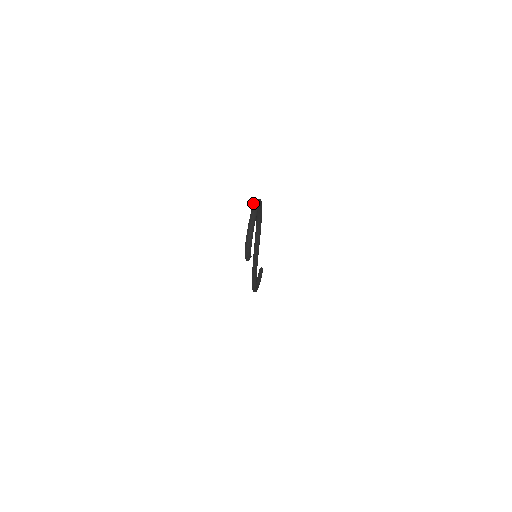
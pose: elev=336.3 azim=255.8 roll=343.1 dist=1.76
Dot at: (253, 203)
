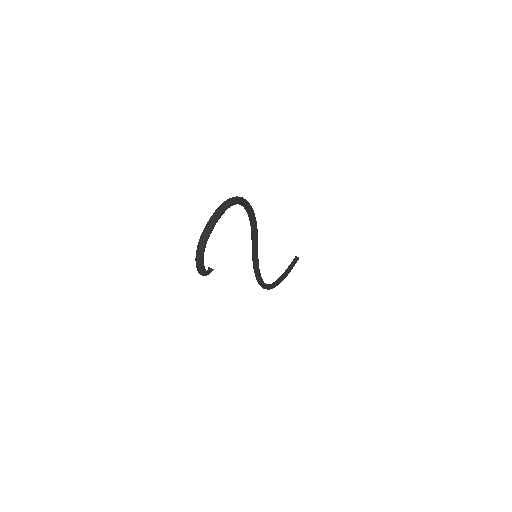
Dot at: occluded
